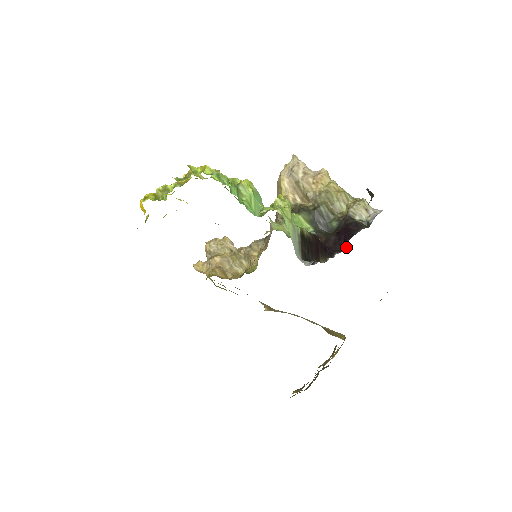
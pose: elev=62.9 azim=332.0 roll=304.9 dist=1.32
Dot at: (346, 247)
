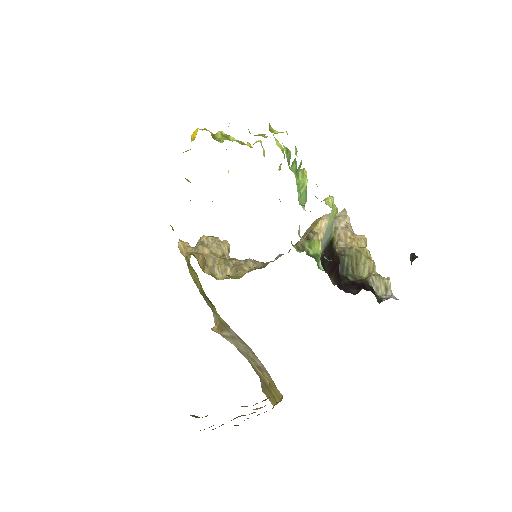
Dot at: (357, 292)
